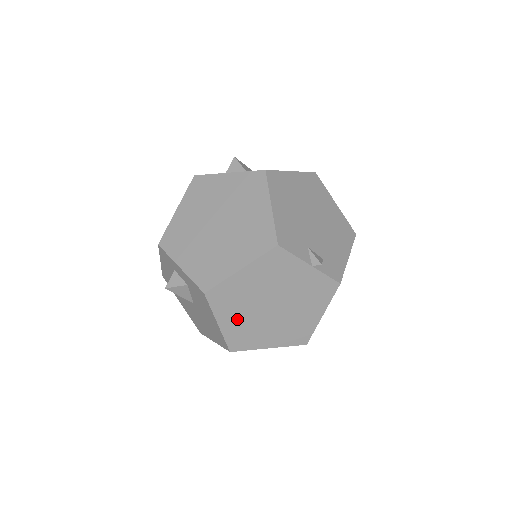
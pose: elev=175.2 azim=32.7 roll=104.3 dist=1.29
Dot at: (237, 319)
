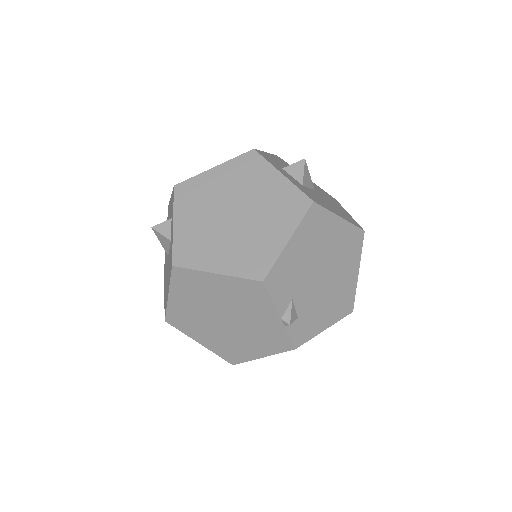
Dot at: (187, 304)
